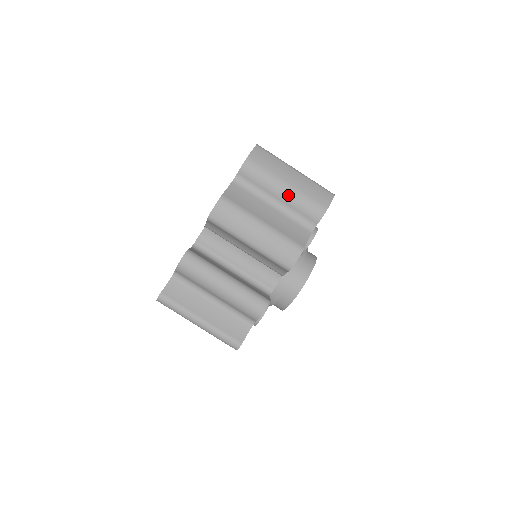
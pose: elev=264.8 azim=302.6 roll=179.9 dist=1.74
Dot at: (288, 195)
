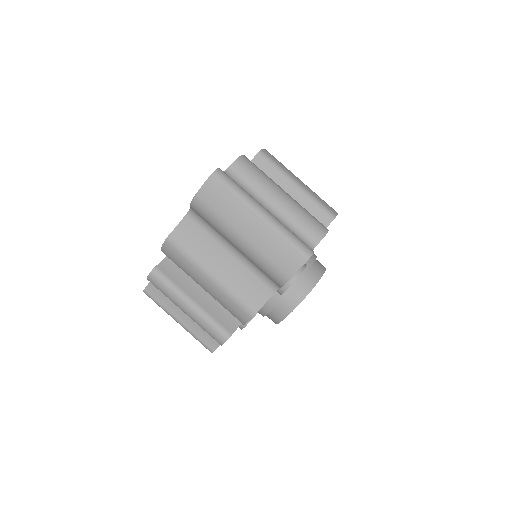
Dot at: (243, 250)
